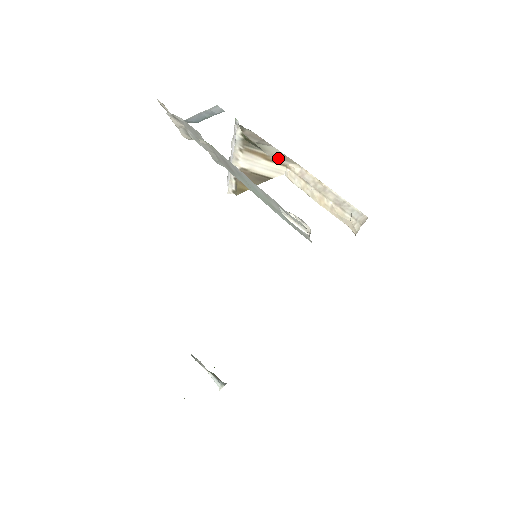
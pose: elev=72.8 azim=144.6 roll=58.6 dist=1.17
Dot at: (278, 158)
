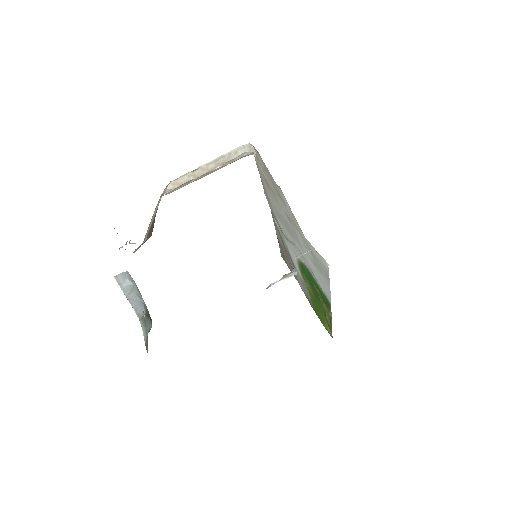
Dot at: occluded
